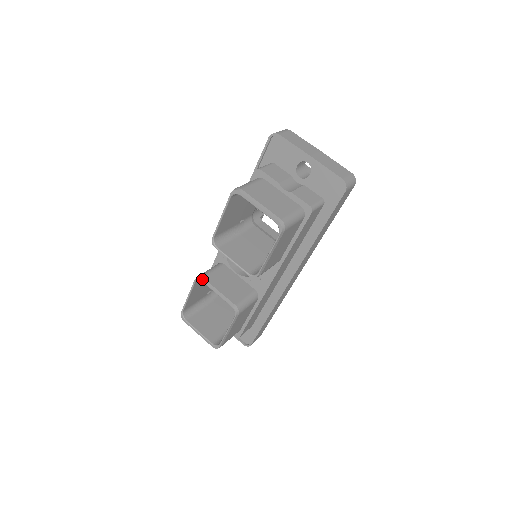
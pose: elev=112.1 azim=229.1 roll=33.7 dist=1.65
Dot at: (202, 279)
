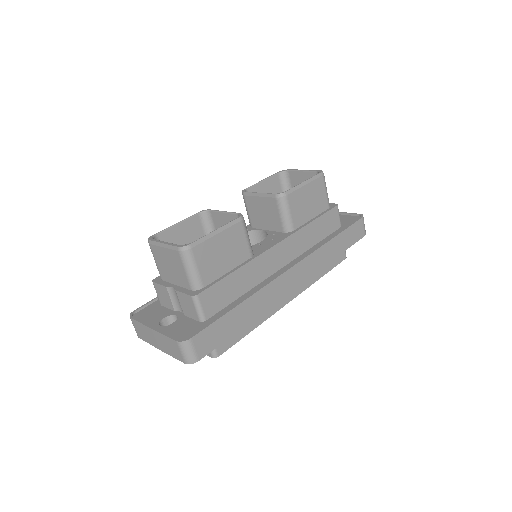
Dot at: (210, 210)
